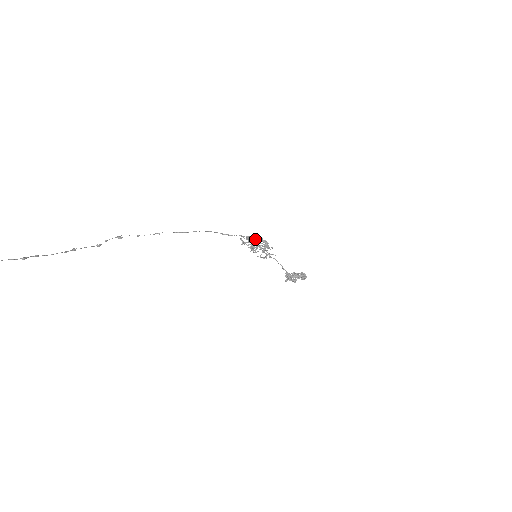
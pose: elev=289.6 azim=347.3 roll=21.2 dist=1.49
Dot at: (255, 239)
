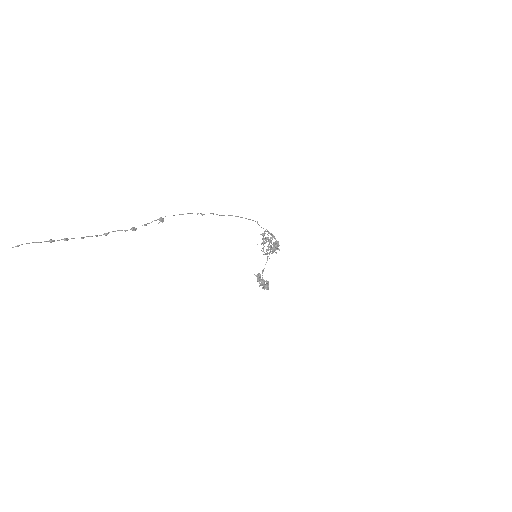
Dot at: (273, 243)
